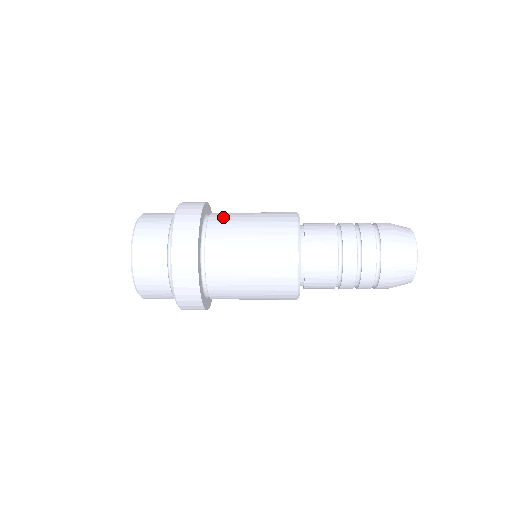
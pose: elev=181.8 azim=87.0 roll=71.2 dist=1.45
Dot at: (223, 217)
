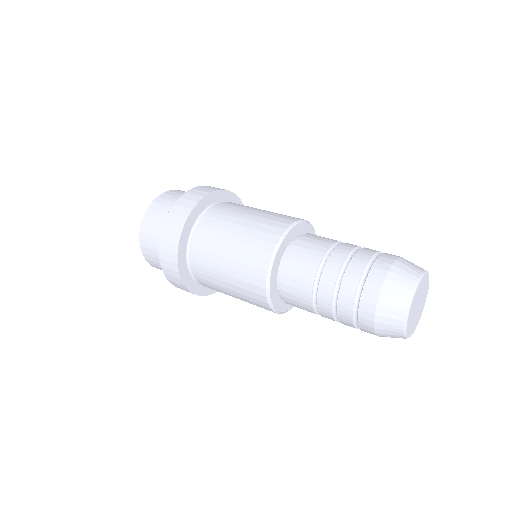
Dot at: (215, 218)
